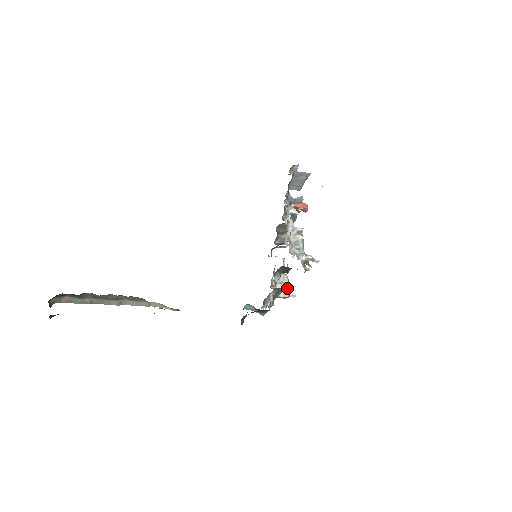
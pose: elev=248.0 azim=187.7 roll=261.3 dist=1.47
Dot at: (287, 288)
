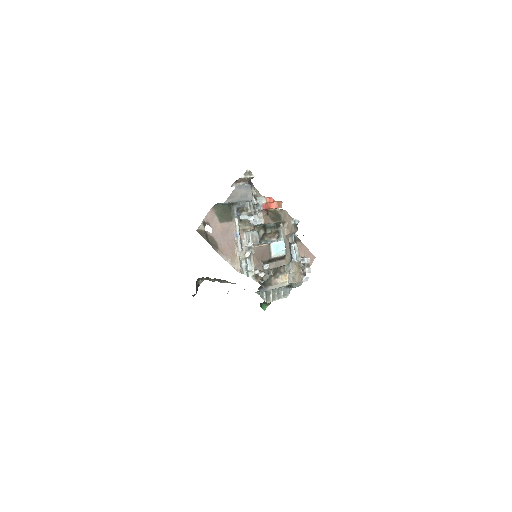
Dot at: (295, 275)
